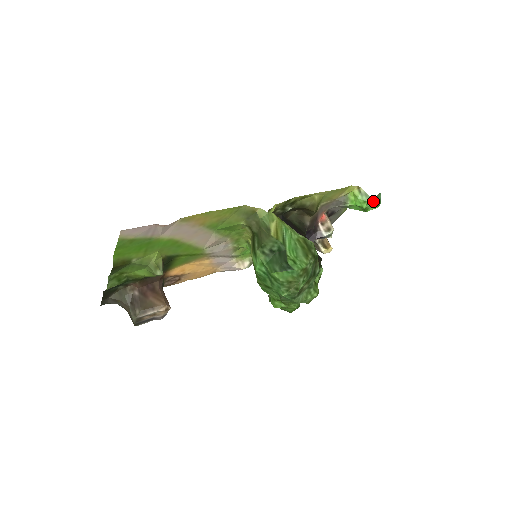
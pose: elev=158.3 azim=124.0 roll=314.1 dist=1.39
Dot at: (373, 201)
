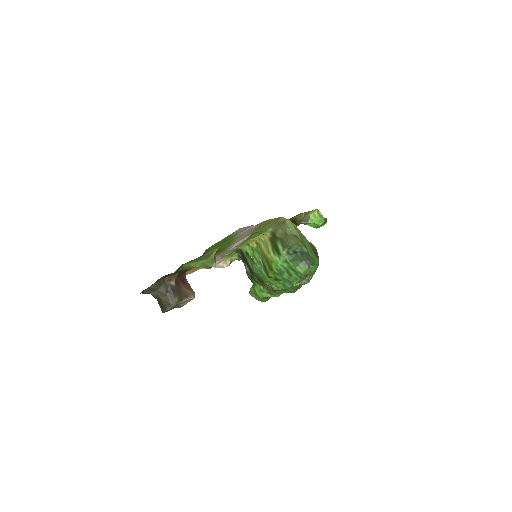
Dot at: (325, 221)
